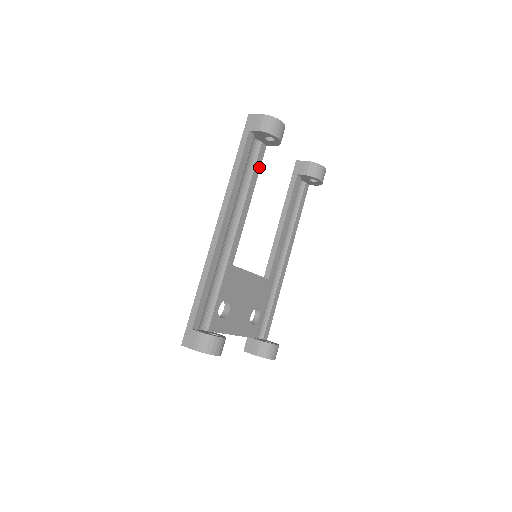
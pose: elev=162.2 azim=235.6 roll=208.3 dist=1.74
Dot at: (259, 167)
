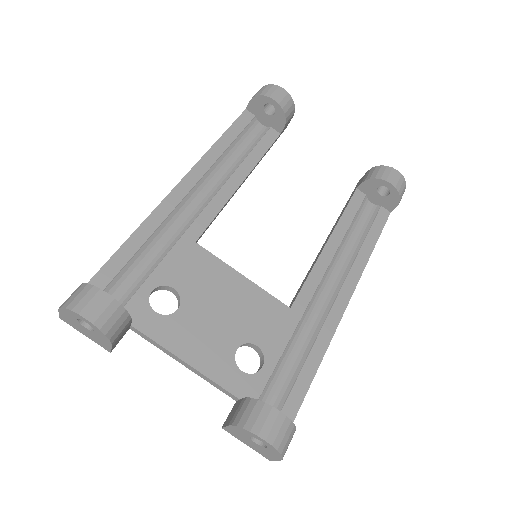
Dot at: (265, 150)
